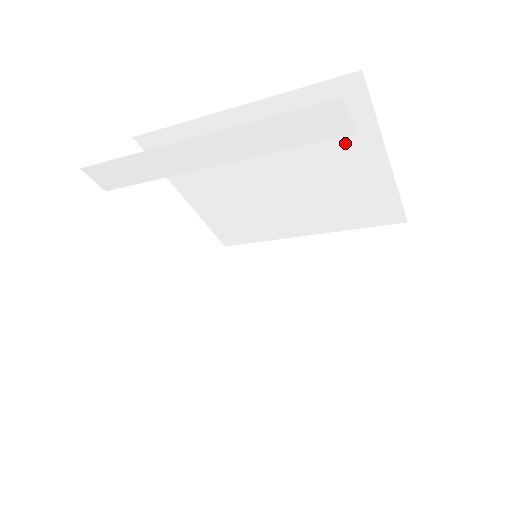
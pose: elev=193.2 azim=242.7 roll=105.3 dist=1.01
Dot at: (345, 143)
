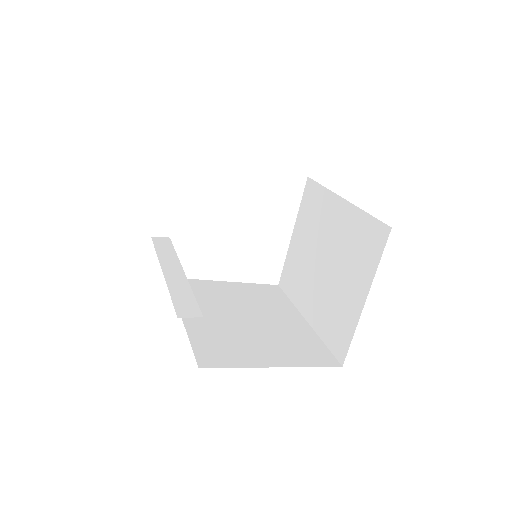
Dot at: occluded
